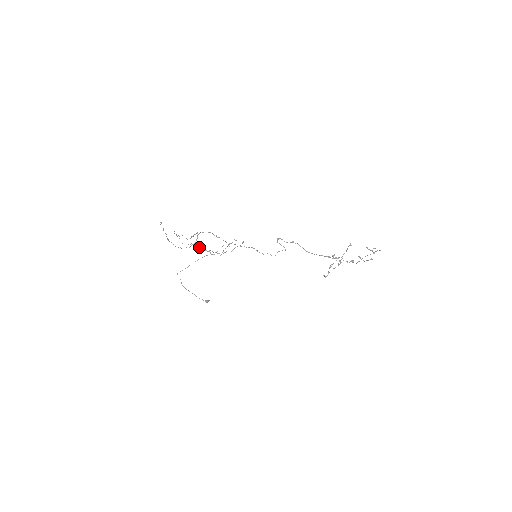
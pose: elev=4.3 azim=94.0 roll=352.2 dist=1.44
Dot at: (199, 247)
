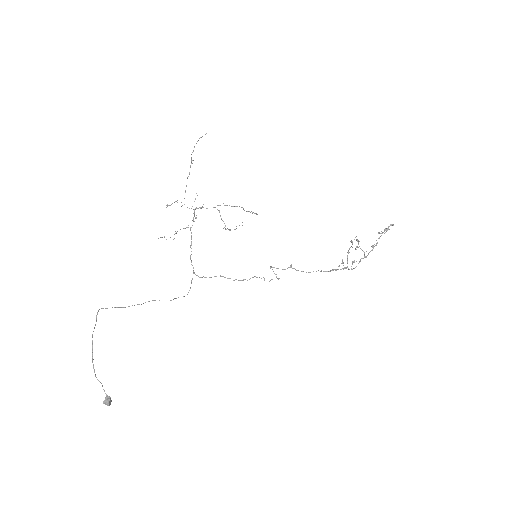
Dot at: occluded
